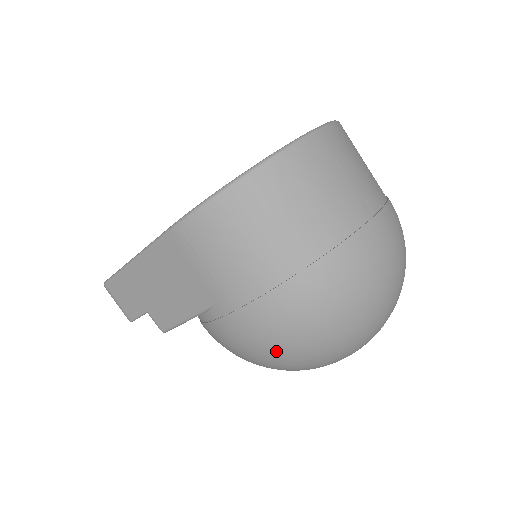
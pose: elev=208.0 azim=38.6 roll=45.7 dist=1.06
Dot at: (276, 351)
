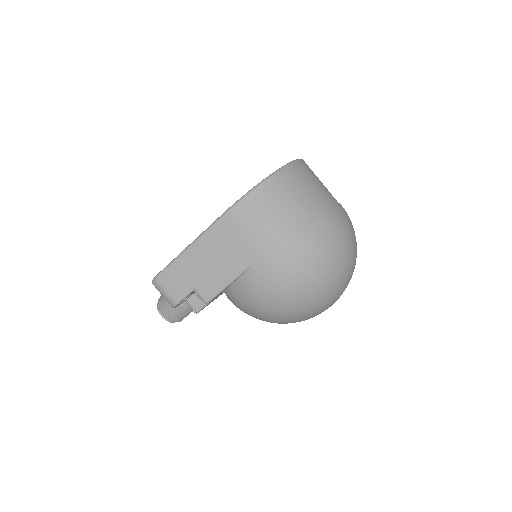
Dot at: (297, 287)
